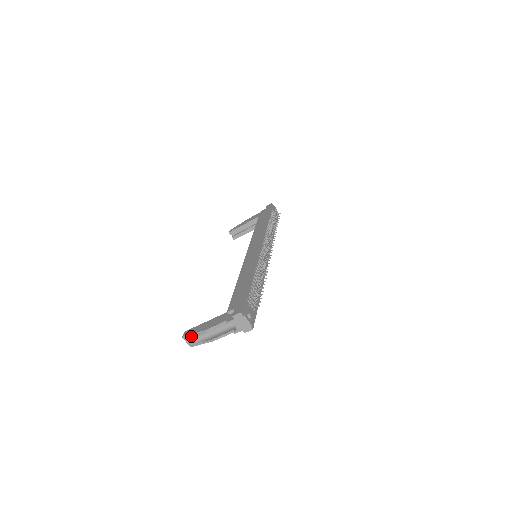
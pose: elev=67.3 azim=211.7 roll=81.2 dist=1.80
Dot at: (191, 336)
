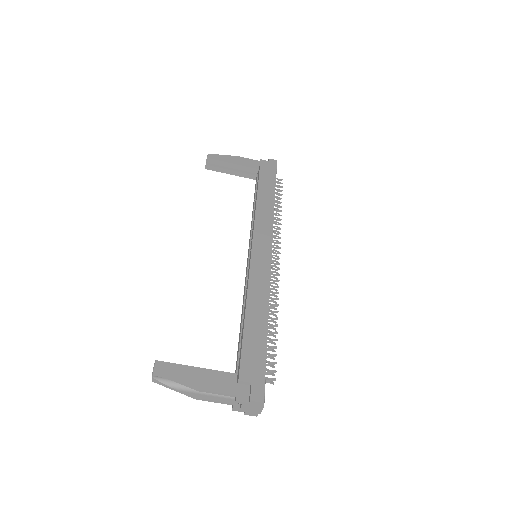
Dot at: (169, 379)
